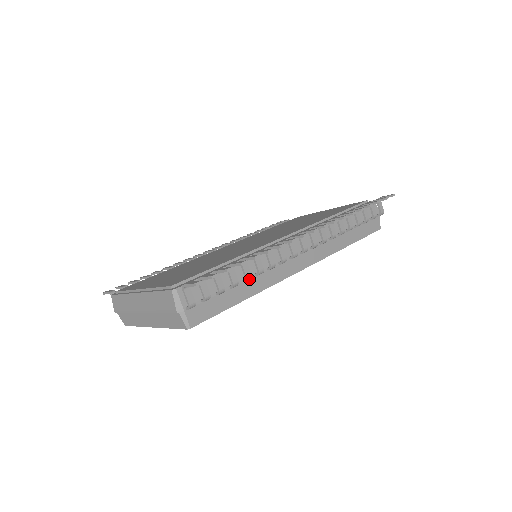
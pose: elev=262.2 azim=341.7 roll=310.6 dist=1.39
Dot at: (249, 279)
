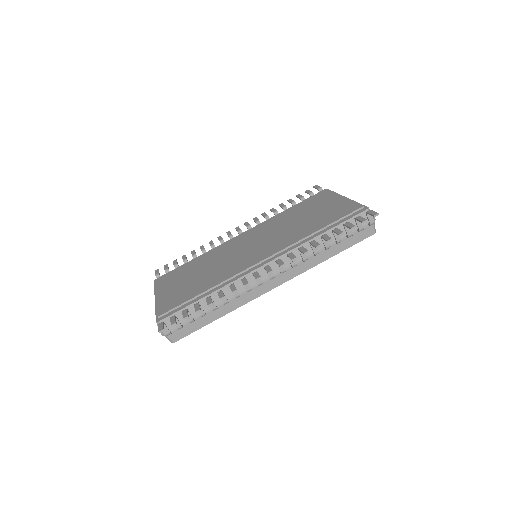
Dot at: occluded
